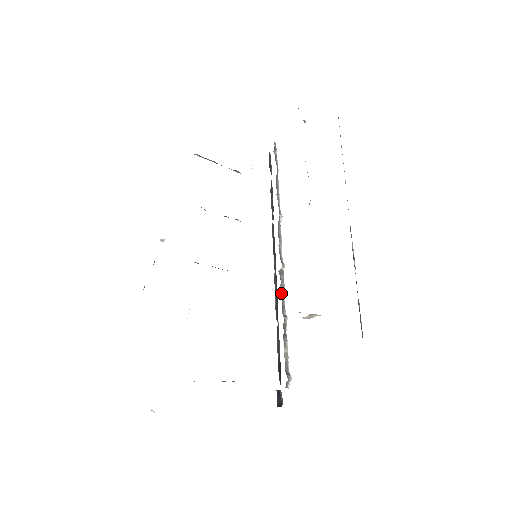
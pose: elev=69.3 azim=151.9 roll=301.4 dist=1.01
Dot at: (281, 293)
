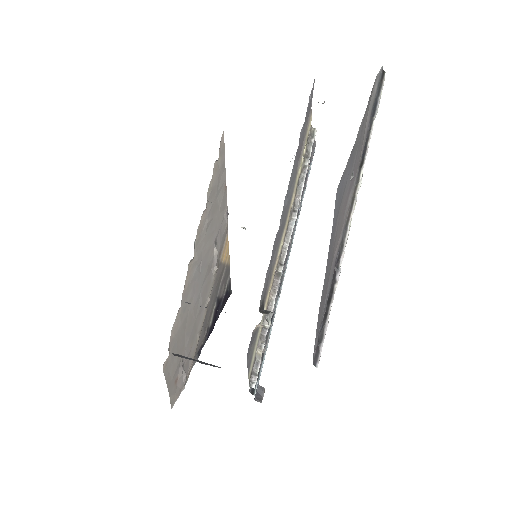
Dot at: (270, 296)
